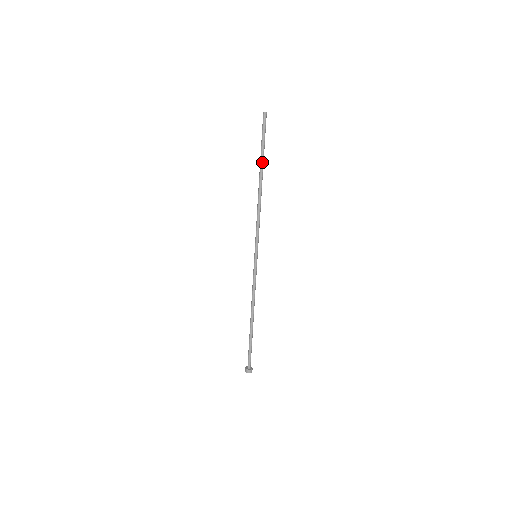
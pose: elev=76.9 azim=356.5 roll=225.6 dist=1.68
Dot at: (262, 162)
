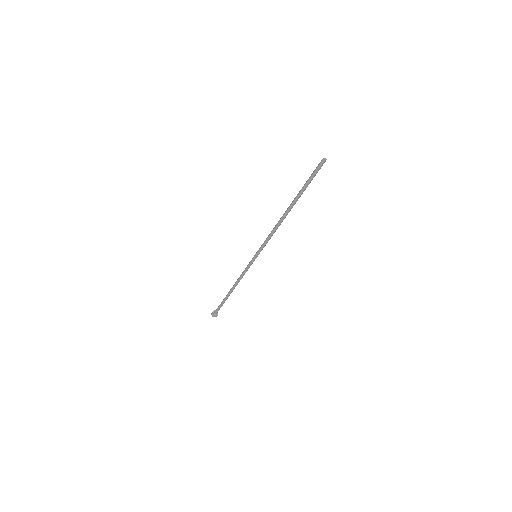
Dot at: (297, 197)
